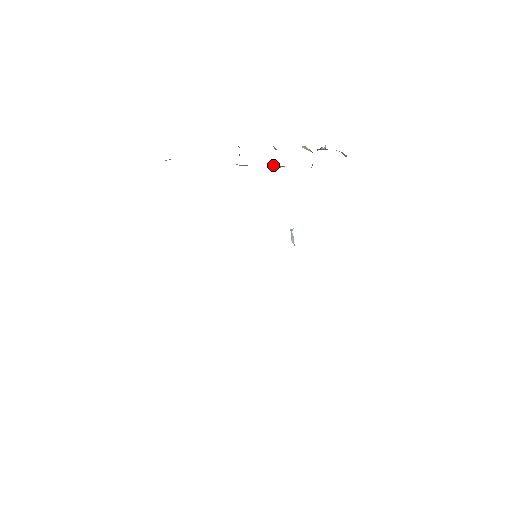
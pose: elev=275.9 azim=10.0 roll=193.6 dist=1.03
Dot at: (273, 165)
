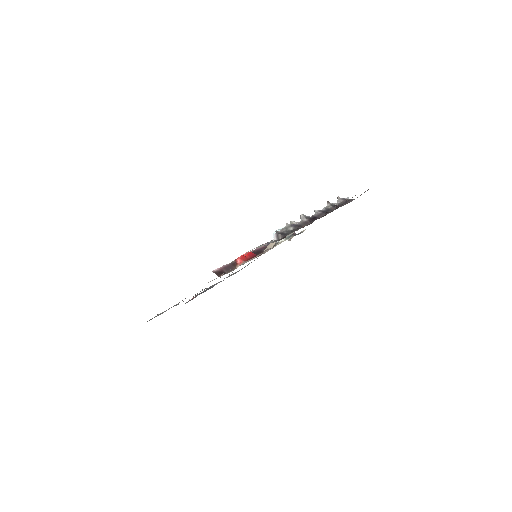
Dot at: occluded
